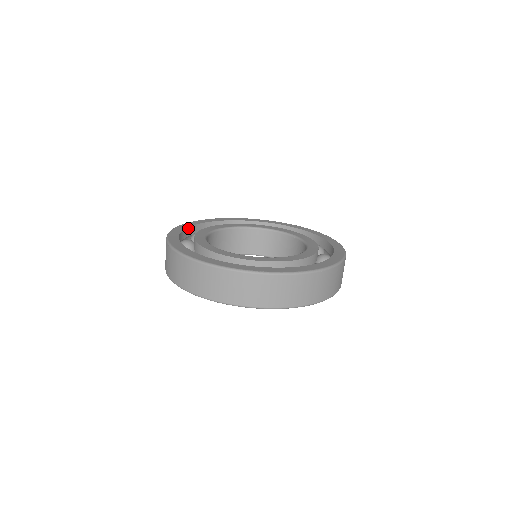
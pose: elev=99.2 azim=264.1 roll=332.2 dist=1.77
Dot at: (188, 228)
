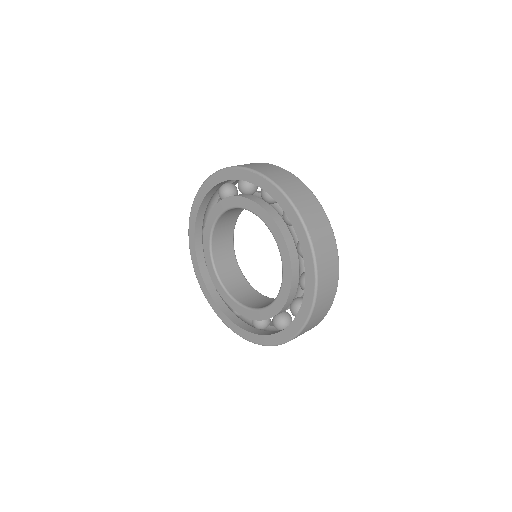
Dot at: occluded
